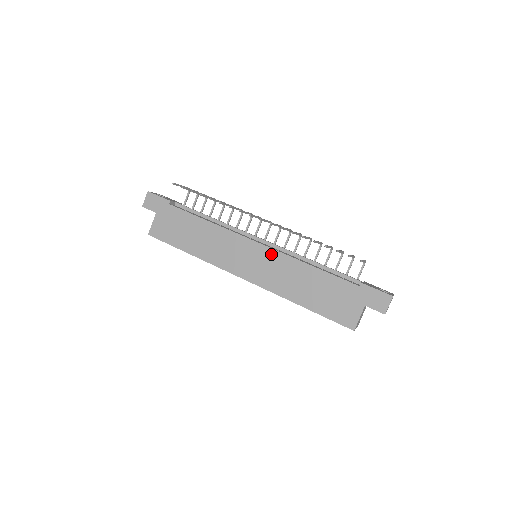
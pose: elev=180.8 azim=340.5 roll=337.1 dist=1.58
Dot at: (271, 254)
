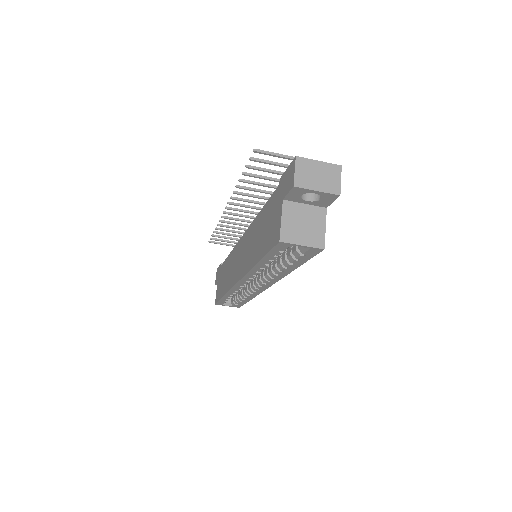
Dot at: (246, 236)
